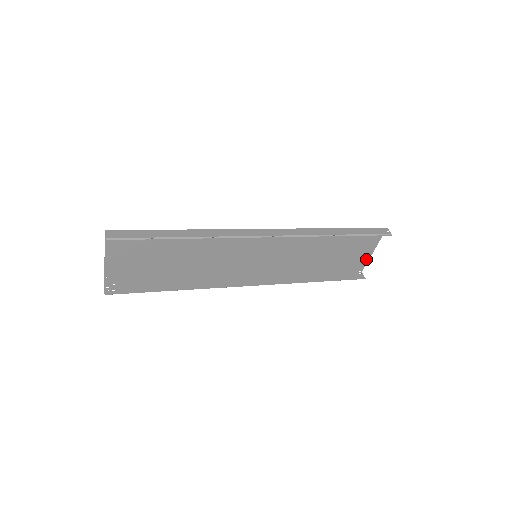
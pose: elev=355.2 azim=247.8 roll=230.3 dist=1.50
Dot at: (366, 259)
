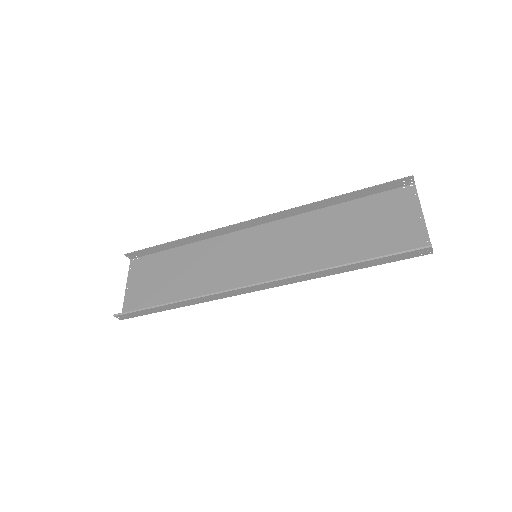
Dot at: (422, 231)
